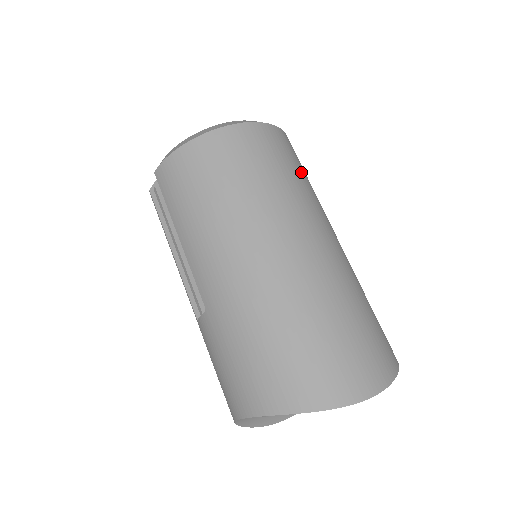
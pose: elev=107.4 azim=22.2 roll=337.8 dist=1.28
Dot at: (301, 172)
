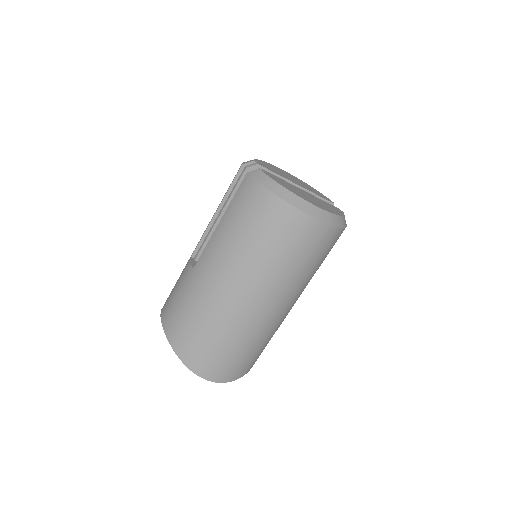
Dot at: (317, 262)
